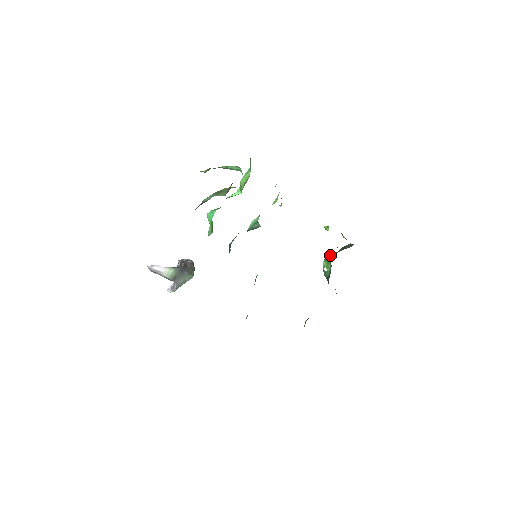
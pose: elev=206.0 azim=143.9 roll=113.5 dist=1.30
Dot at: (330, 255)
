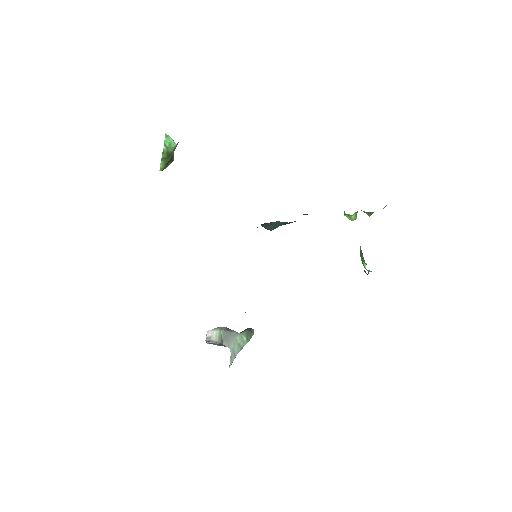
Dot at: occluded
